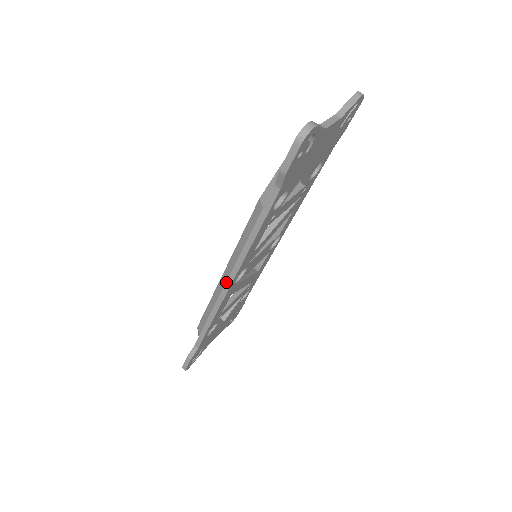
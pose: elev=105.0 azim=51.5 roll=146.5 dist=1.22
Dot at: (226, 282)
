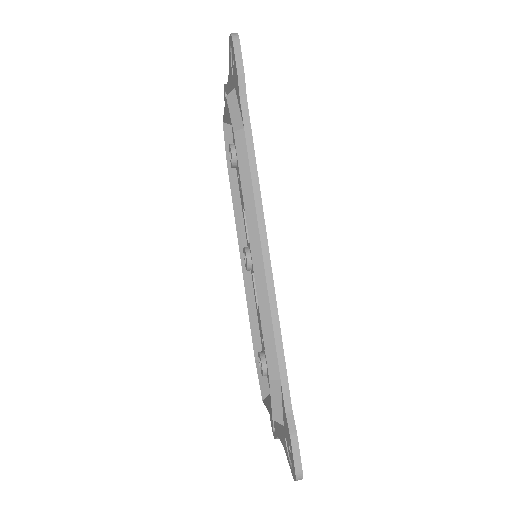
Dot at: (262, 253)
